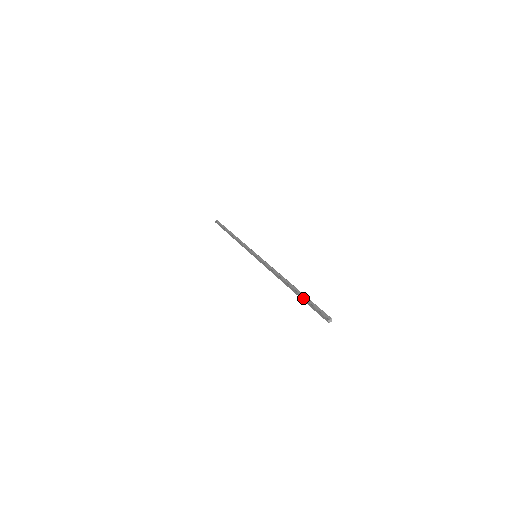
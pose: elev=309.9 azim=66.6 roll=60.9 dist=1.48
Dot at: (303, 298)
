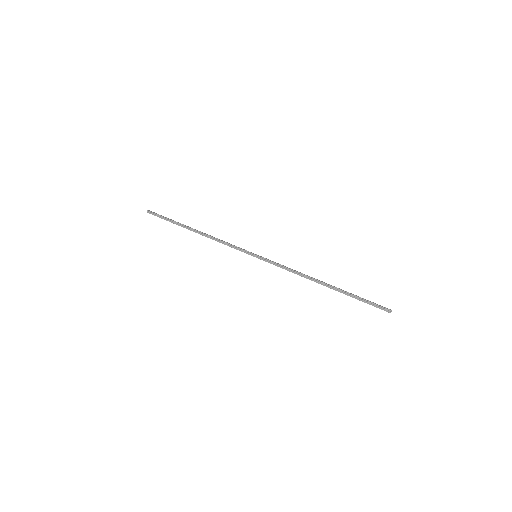
Dot at: occluded
